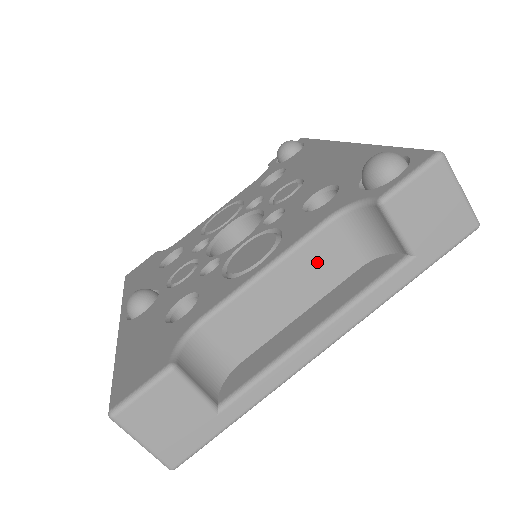
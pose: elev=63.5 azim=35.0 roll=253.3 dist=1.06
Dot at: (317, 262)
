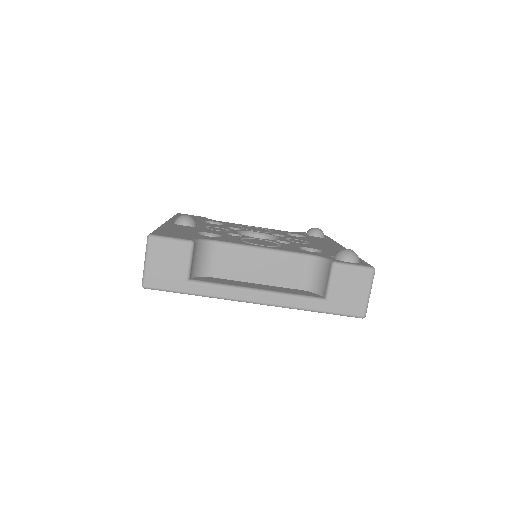
Dot at: (286, 268)
